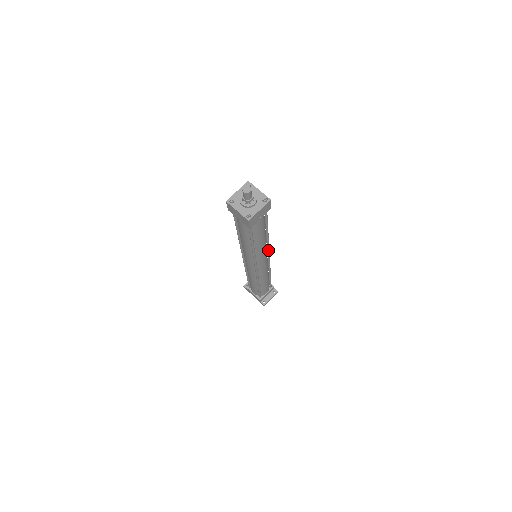
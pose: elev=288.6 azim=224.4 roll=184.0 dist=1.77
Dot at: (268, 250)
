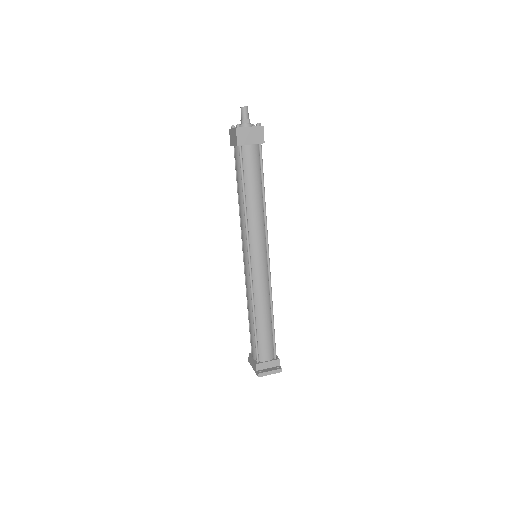
Dot at: (266, 239)
